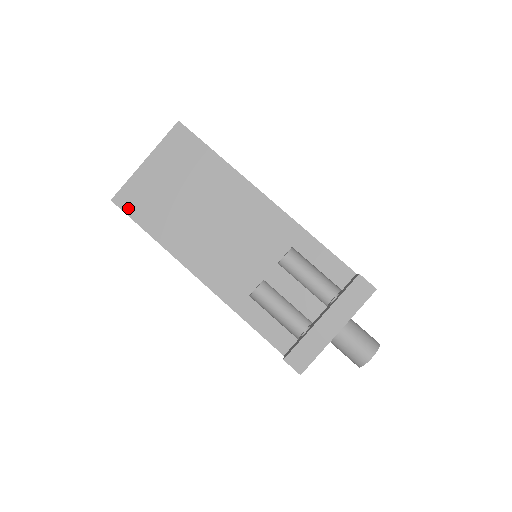
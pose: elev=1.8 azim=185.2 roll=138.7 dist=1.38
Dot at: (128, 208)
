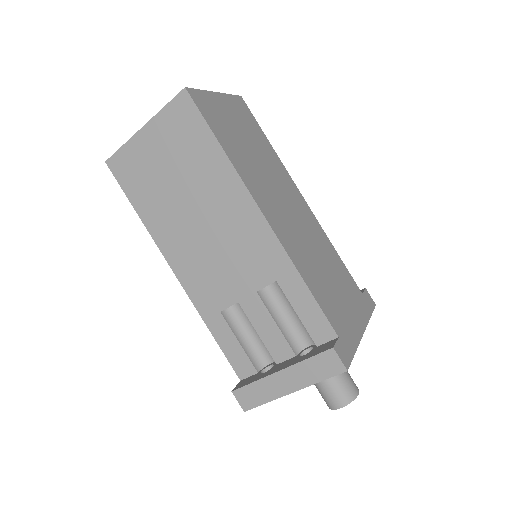
Dot at: (120, 176)
